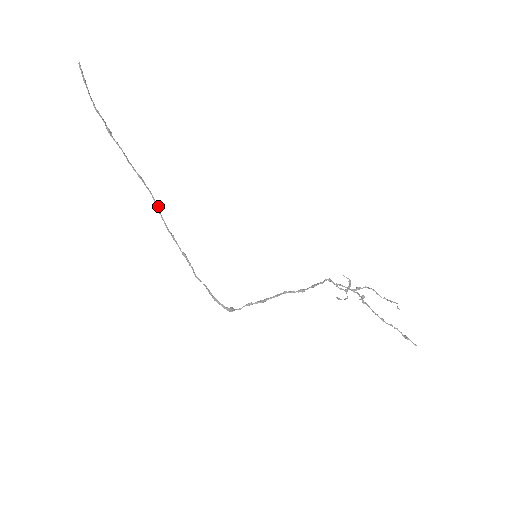
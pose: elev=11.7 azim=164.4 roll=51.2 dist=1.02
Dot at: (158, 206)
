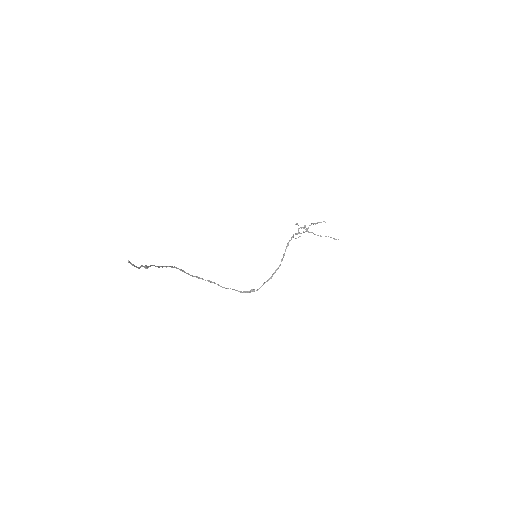
Dot at: (182, 270)
